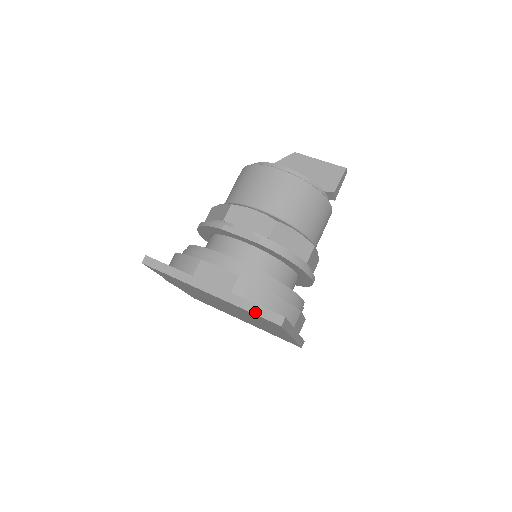
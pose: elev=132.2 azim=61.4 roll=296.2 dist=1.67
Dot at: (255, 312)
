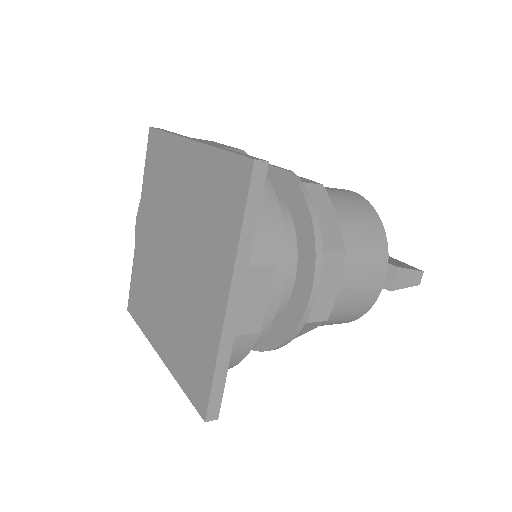
Dot at: (232, 151)
